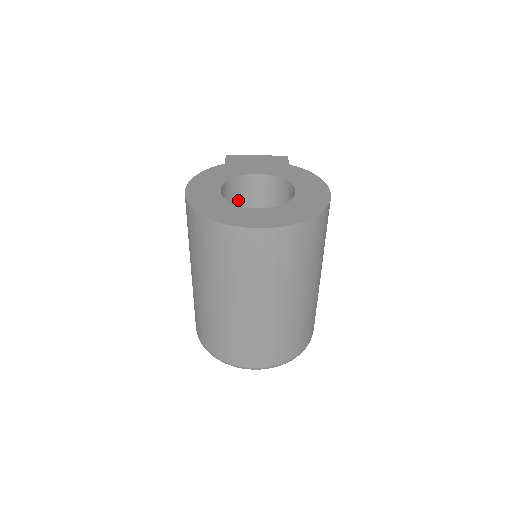
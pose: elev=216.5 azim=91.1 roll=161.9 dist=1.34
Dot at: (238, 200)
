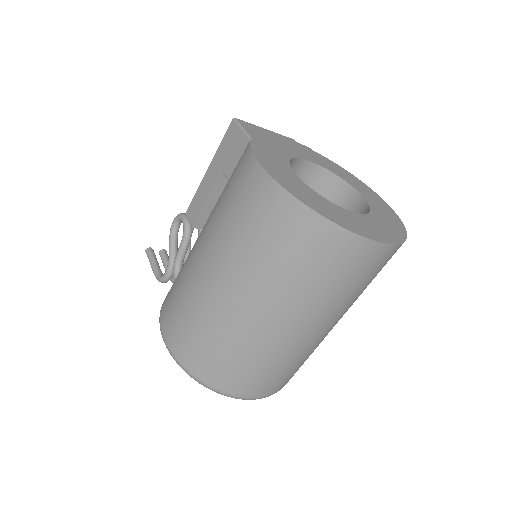
Dot at: occluded
